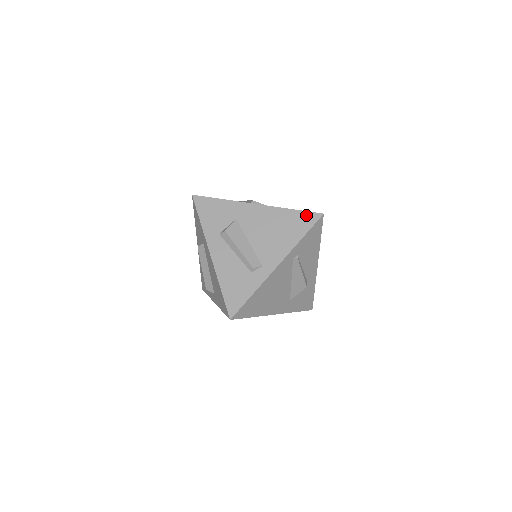
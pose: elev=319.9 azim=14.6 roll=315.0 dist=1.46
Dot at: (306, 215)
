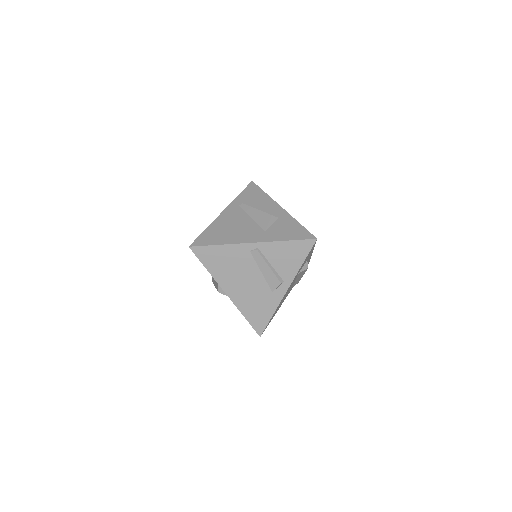
Dot at: occluded
